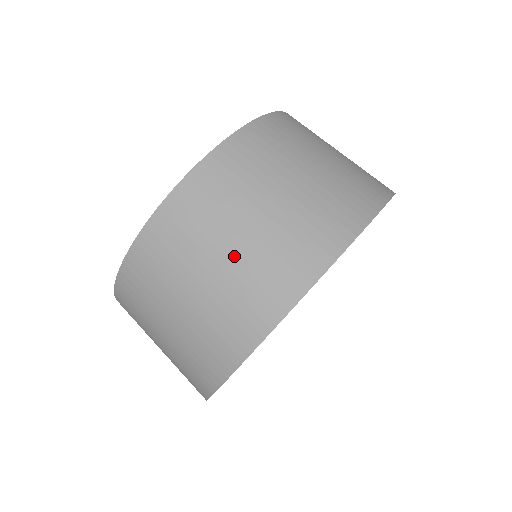
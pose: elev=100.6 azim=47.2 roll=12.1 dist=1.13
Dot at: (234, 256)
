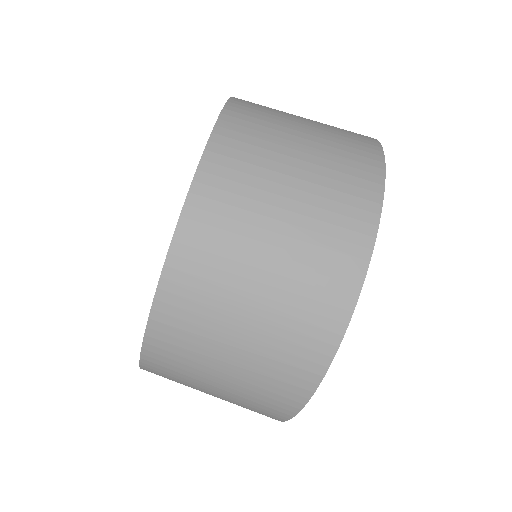
Dot at: (277, 267)
